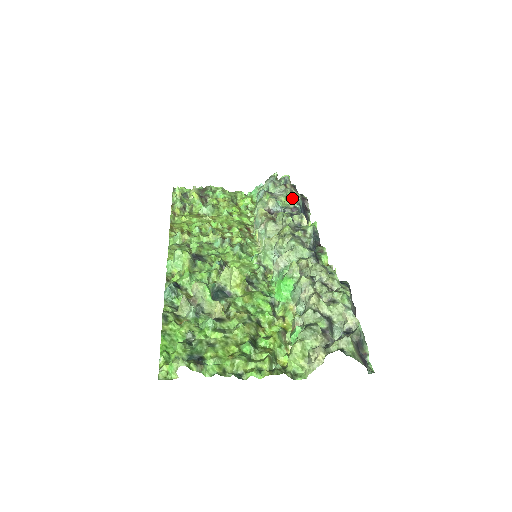
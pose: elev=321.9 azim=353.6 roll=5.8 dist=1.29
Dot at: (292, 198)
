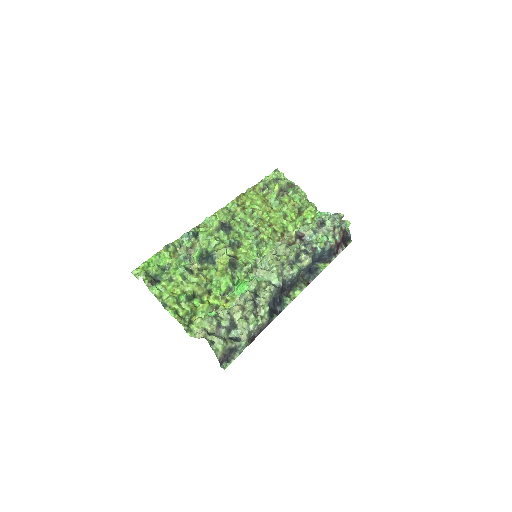
Dot at: (323, 241)
